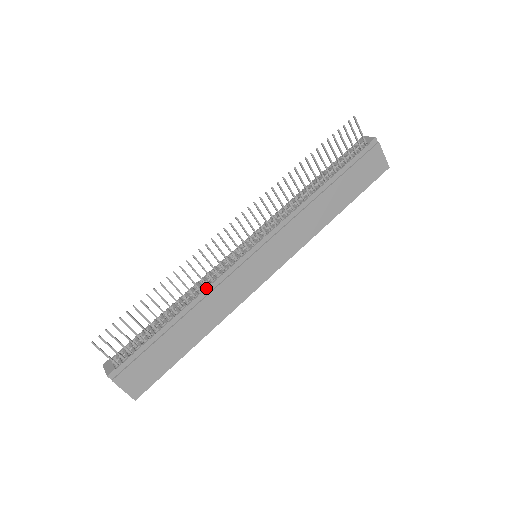
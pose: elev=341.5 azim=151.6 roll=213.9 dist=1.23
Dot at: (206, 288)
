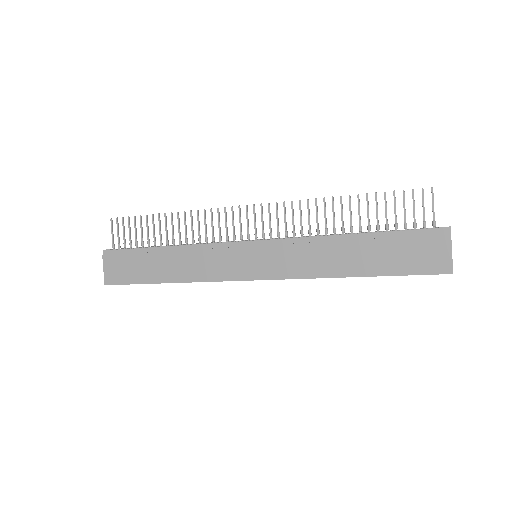
Dot at: (197, 244)
